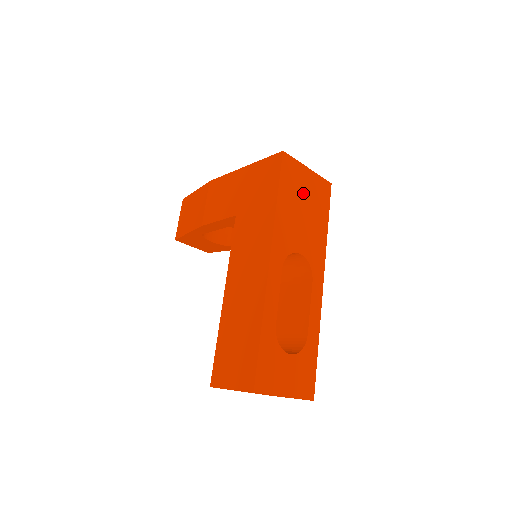
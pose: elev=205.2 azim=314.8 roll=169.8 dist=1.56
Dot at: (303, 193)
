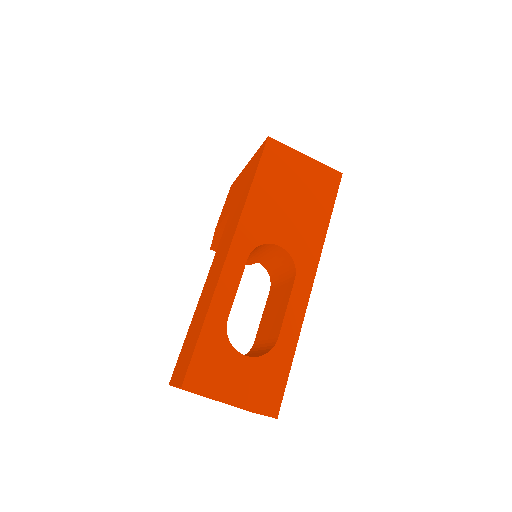
Dot at: (293, 181)
